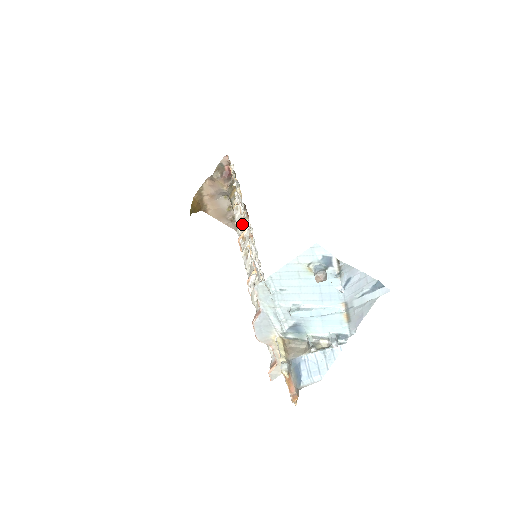
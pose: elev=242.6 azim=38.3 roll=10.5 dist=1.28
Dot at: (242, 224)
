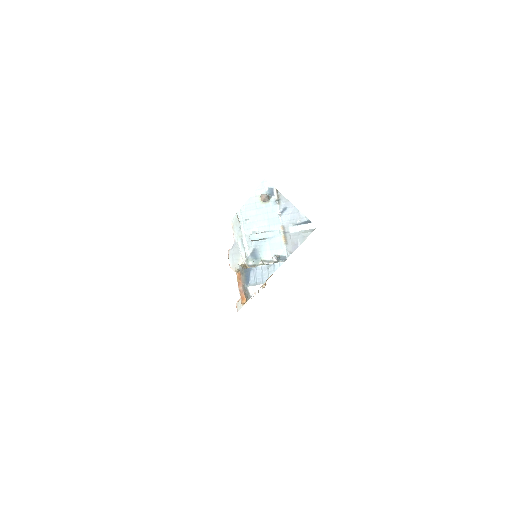
Dot at: occluded
